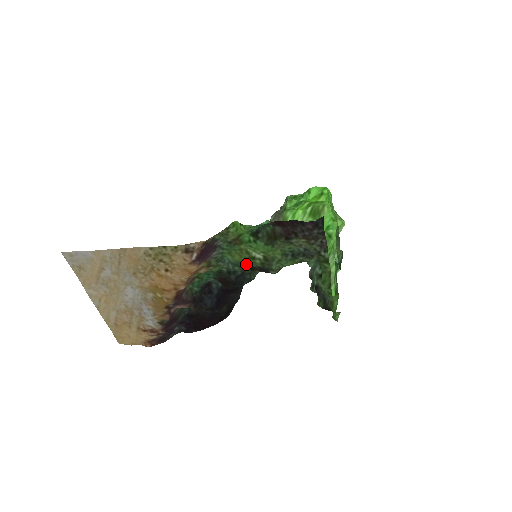
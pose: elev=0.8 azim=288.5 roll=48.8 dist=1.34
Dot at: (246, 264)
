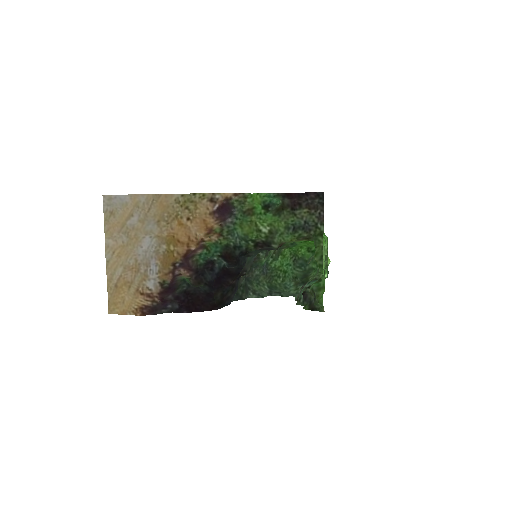
Dot at: (252, 237)
